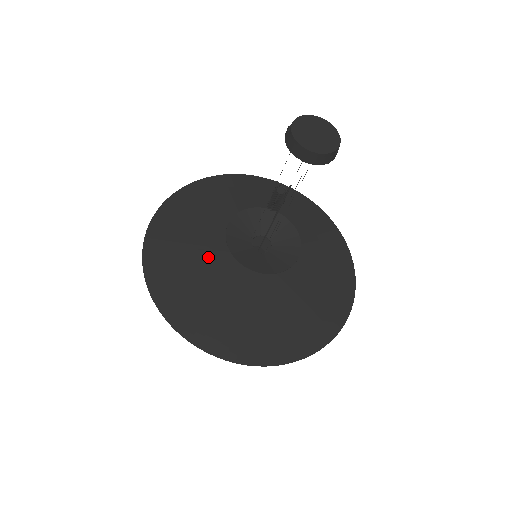
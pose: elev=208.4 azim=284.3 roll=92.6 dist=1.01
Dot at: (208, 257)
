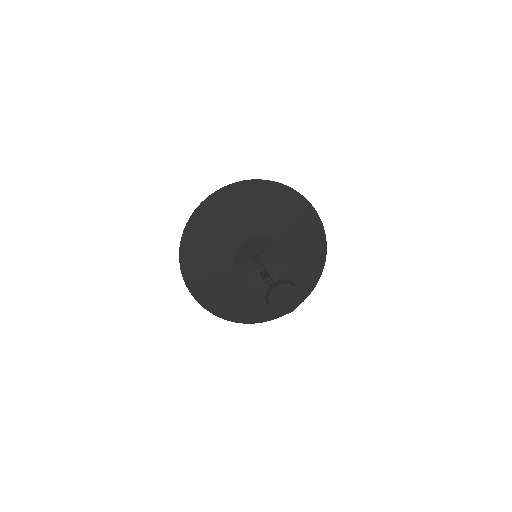
Dot at: (223, 264)
